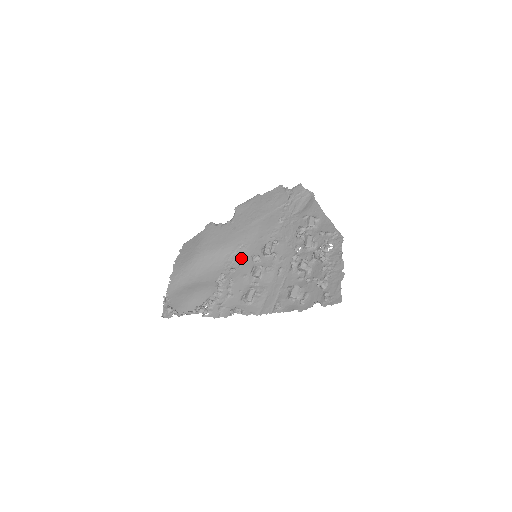
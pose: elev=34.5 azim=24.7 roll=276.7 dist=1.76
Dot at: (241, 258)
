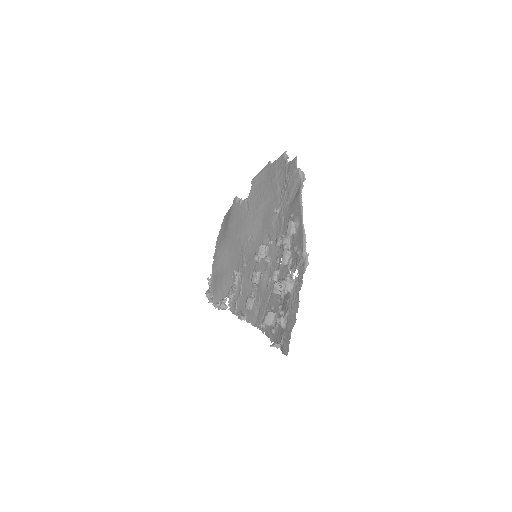
Dot at: (249, 252)
